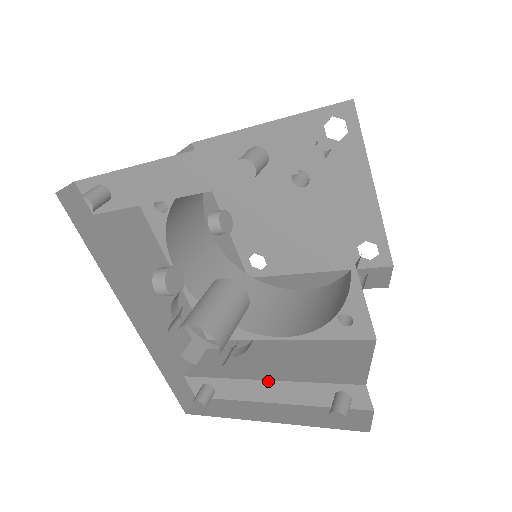
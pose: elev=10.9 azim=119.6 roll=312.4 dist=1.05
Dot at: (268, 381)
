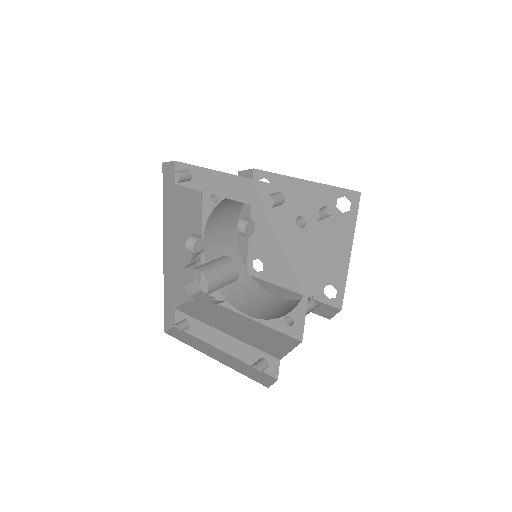
Dot at: (225, 334)
